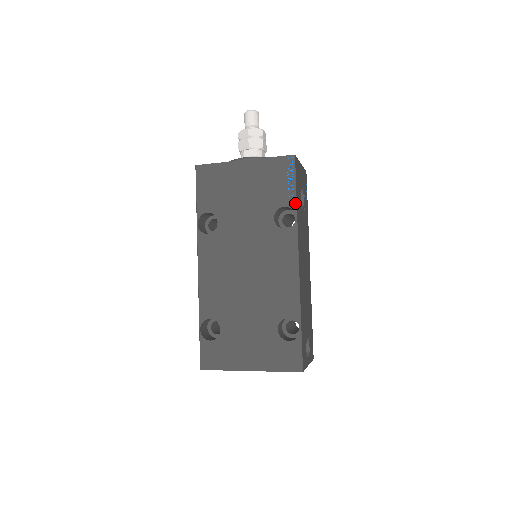
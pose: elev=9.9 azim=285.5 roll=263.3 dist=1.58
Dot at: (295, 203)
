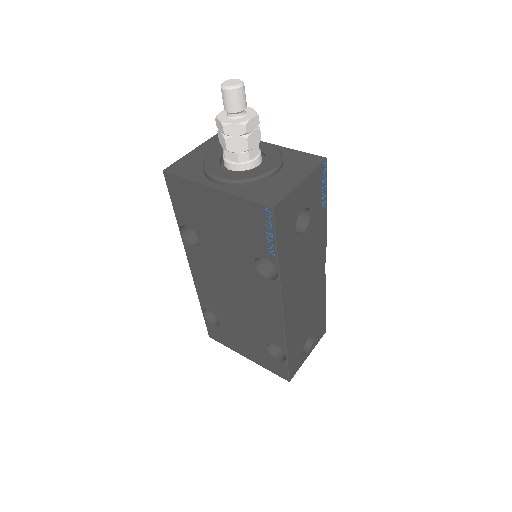
Dot at: (276, 260)
